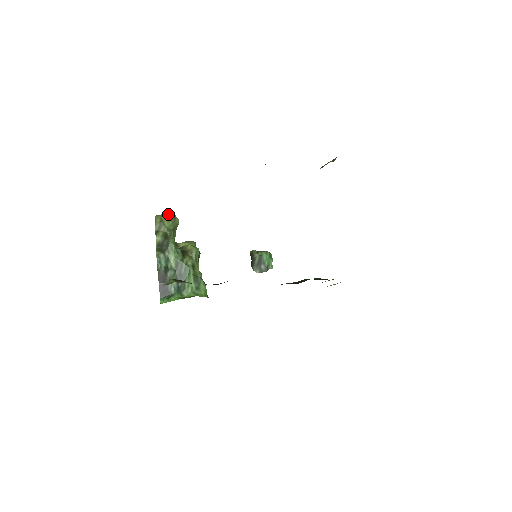
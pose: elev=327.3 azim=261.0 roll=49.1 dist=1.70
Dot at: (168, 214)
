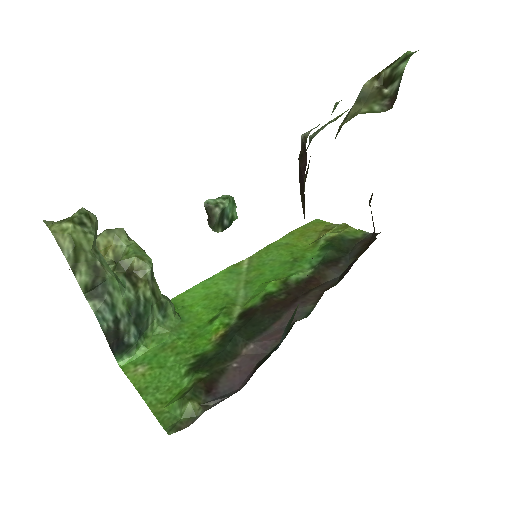
Dot at: (76, 218)
